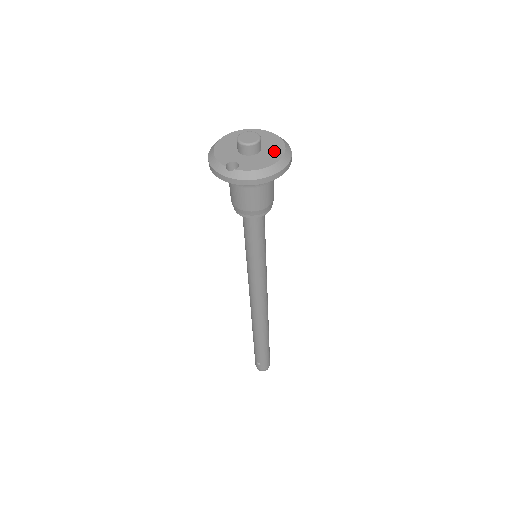
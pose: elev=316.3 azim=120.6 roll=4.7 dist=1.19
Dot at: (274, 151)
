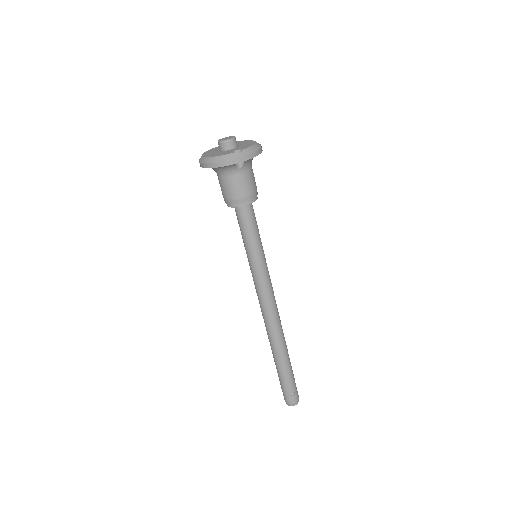
Dot at: (244, 142)
